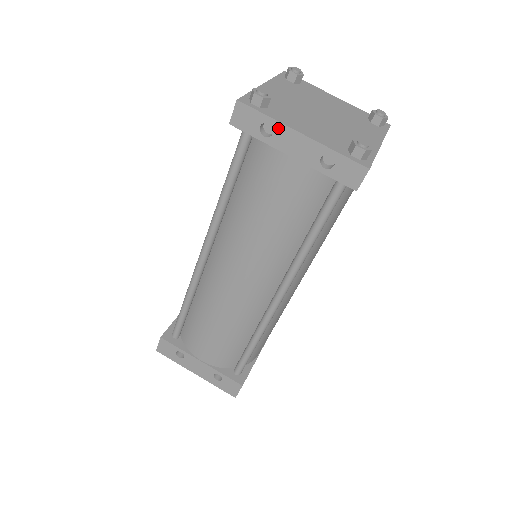
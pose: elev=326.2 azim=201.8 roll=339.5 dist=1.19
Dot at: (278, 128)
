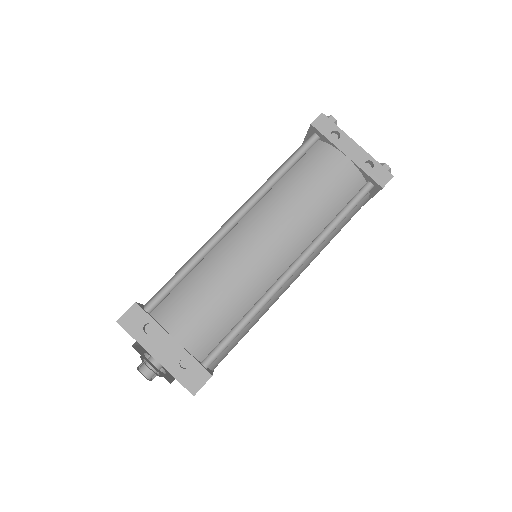
Dot at: (343, 136)
